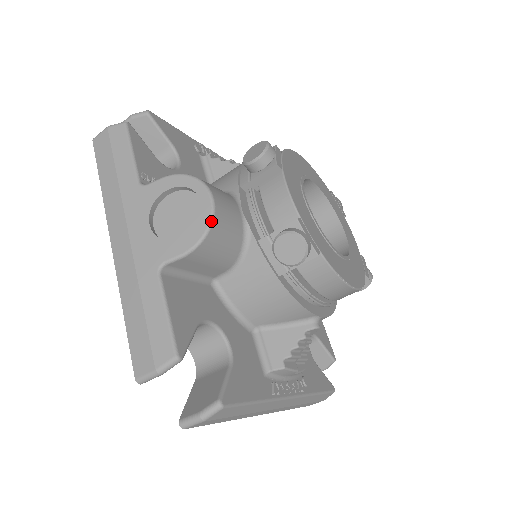
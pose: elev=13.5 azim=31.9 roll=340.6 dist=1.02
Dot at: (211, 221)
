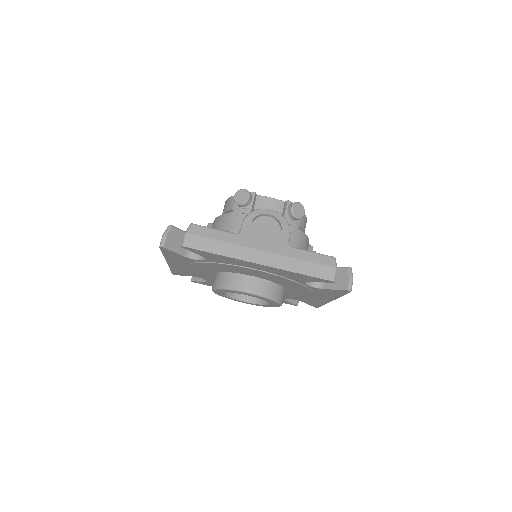
Dot at: (282, 216)
